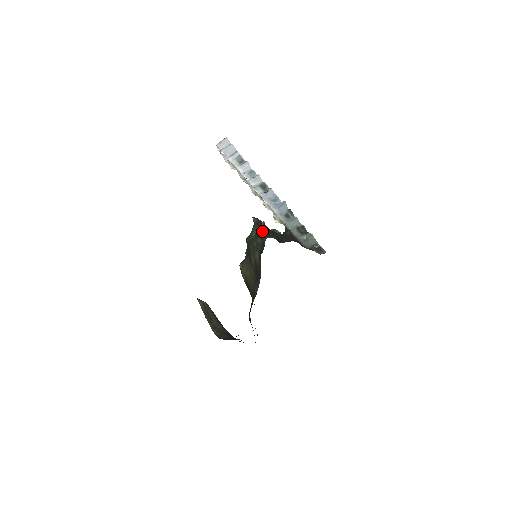
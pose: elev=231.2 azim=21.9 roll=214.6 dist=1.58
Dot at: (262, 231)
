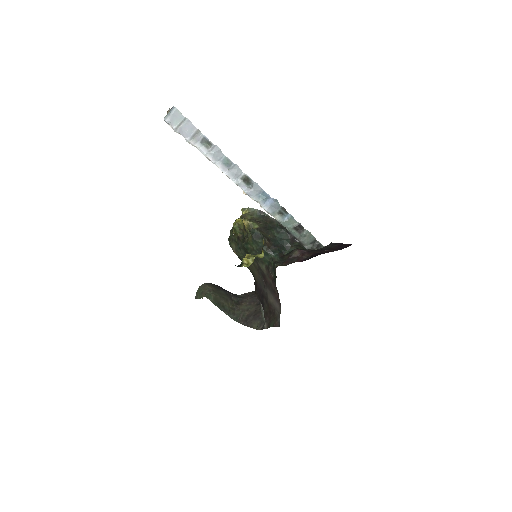
Dot at: (264, 246)
